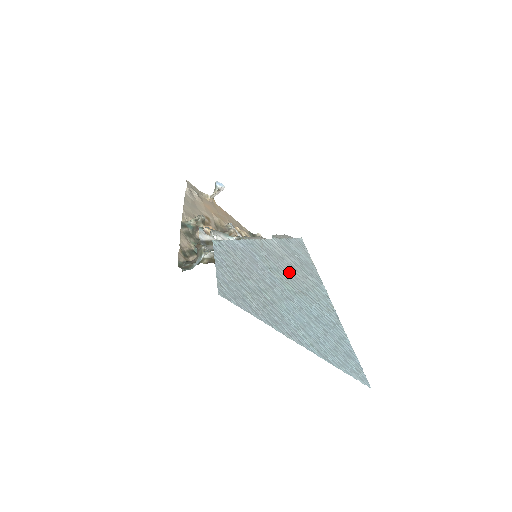
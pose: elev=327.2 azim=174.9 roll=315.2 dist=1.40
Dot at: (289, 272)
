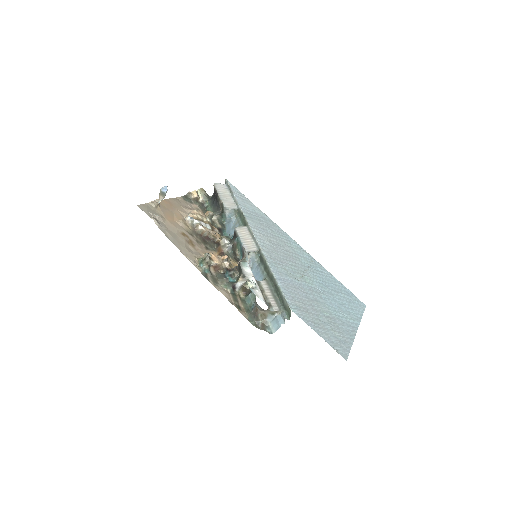
Dot at: (289, 258)
